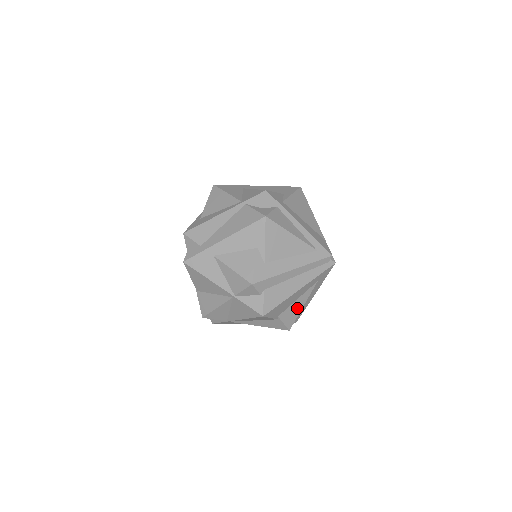
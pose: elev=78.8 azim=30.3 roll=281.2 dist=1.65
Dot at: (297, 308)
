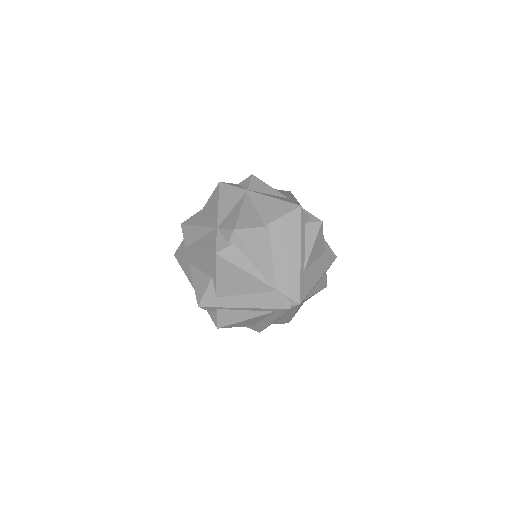
Dot at: occluded
